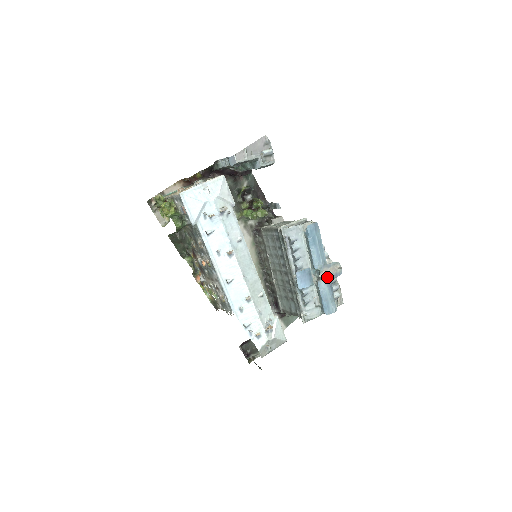
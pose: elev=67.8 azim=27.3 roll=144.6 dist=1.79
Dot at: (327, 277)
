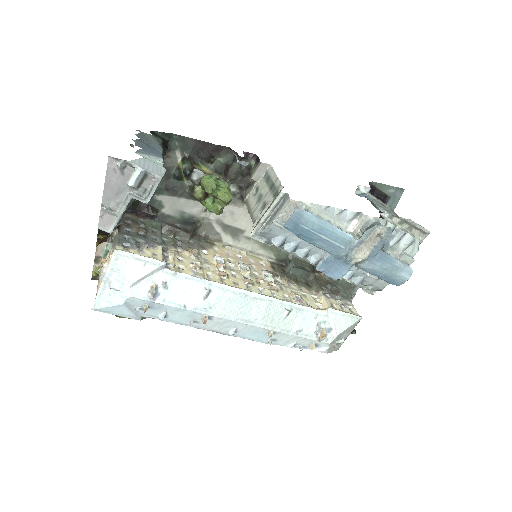
Dot at: (367, 255)
